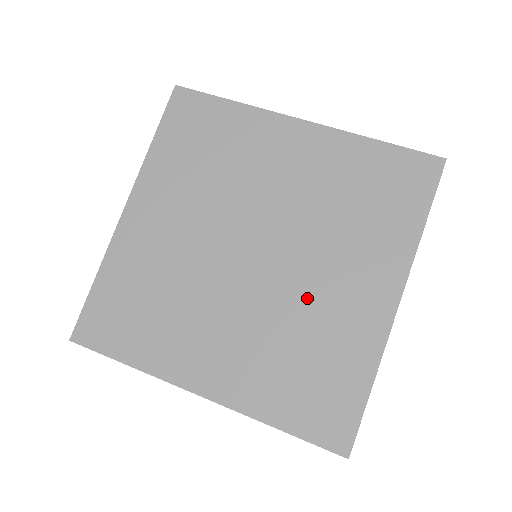
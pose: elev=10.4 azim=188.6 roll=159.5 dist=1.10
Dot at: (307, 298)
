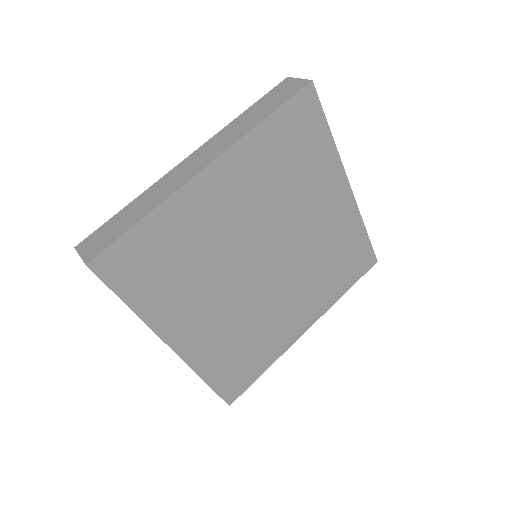
Dot at: (272, 309)
